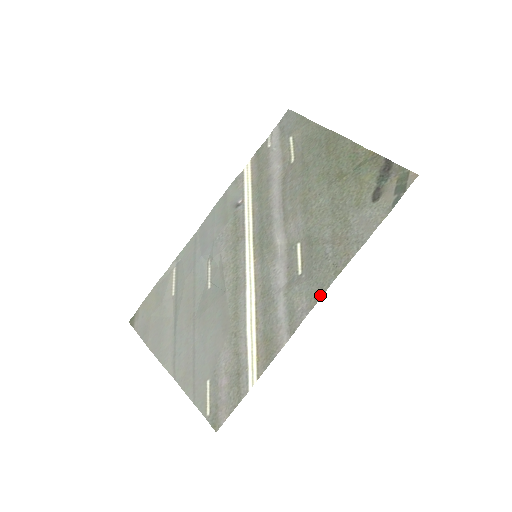
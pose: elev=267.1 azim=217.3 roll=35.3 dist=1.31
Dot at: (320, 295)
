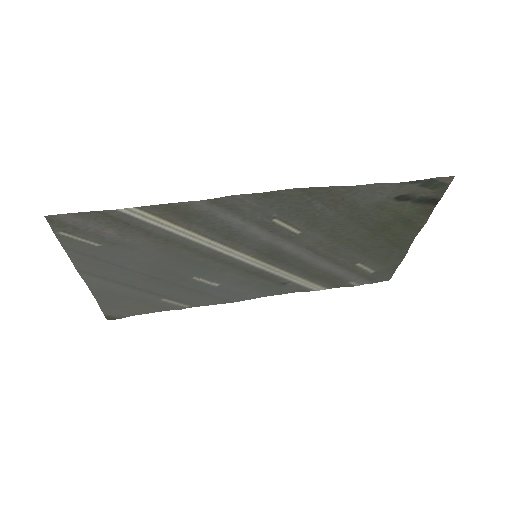
Dot at: (271, 193)
